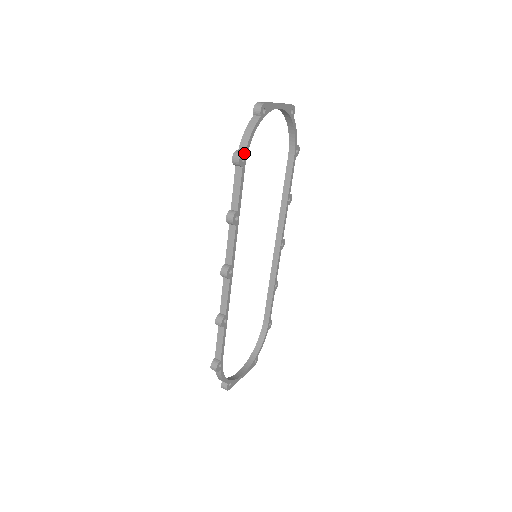
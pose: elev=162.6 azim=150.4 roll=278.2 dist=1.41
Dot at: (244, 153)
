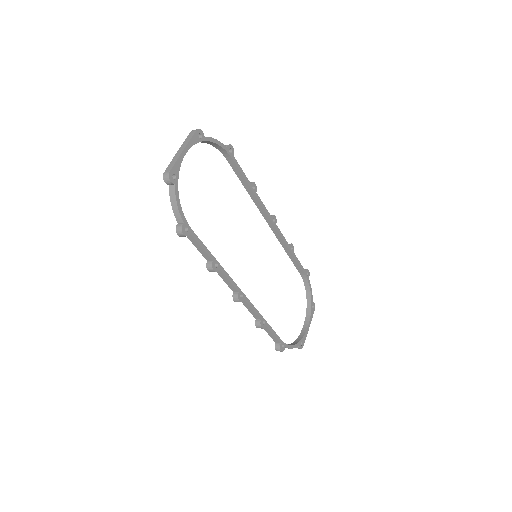
Dot at: (183, 225)
